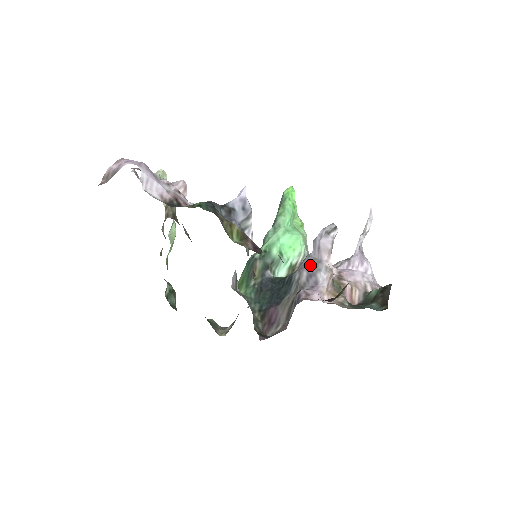
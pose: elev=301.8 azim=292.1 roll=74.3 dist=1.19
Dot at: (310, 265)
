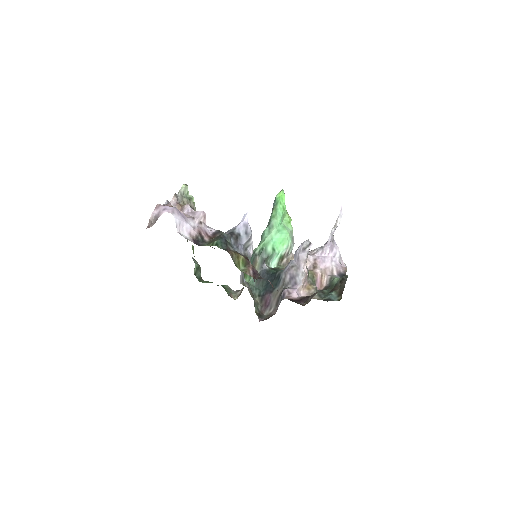
Dot at: (292, 270)
